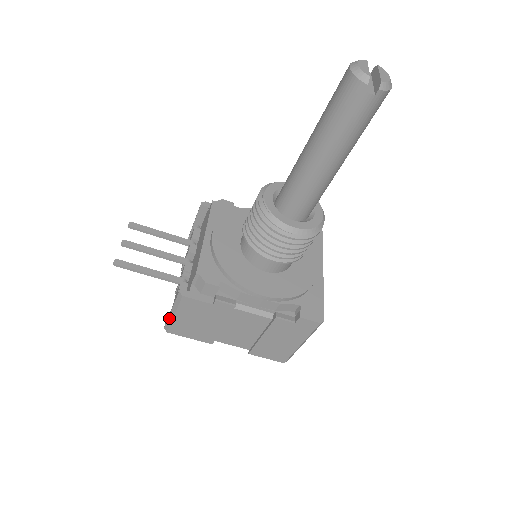
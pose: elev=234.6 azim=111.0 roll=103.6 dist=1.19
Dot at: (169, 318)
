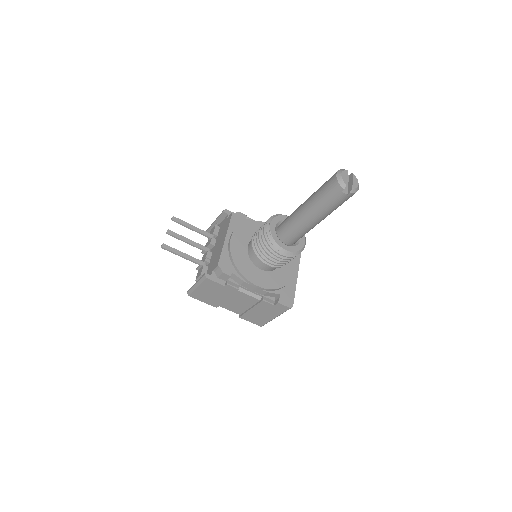
Dot at: (192, 288)
